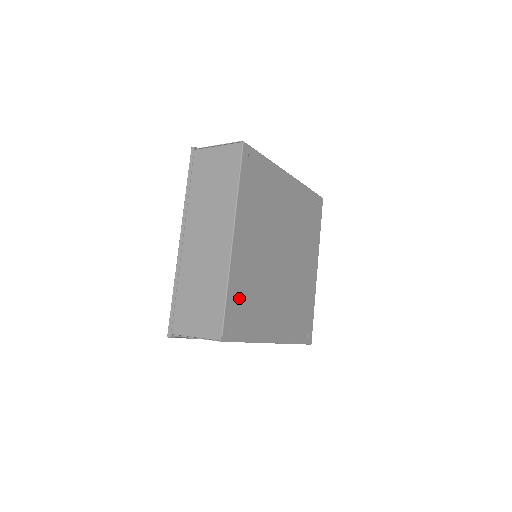
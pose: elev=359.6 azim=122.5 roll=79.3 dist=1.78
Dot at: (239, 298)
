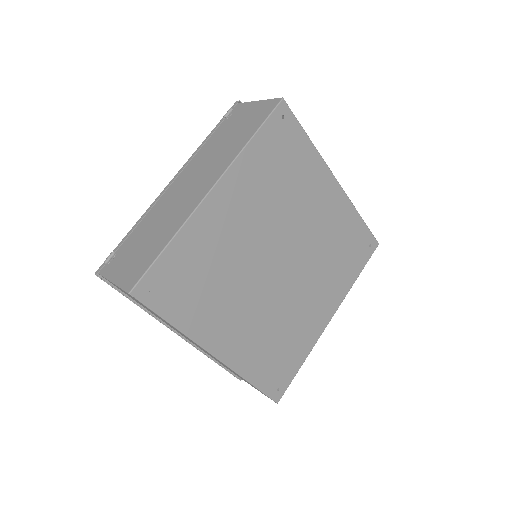
Dot at: (266, 365)
